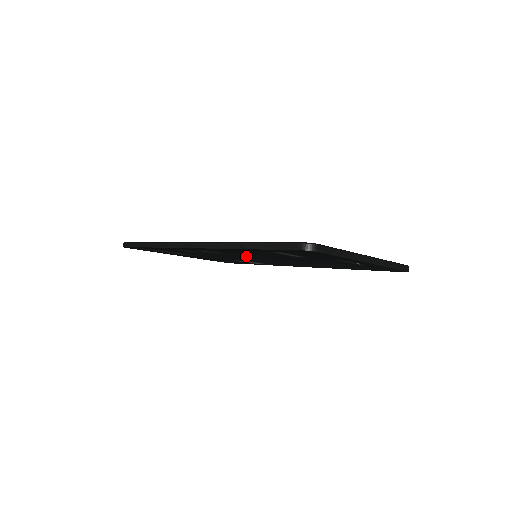
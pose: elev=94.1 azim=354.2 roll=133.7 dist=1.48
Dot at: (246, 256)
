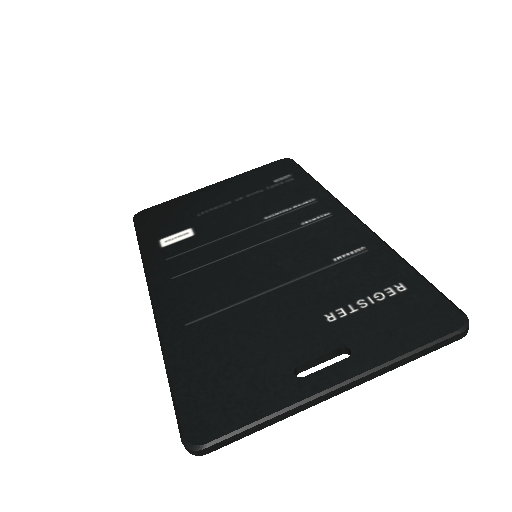
Dot at: occluded
